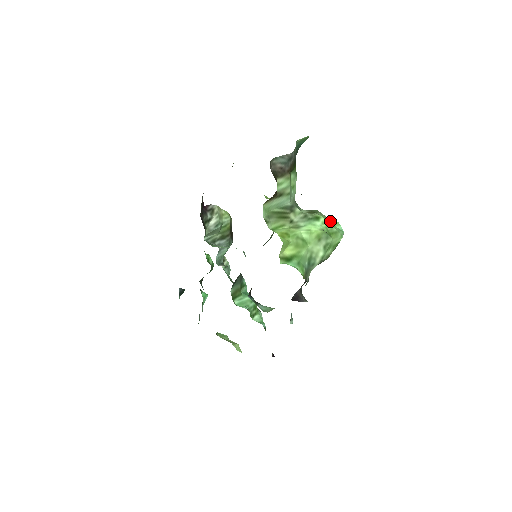
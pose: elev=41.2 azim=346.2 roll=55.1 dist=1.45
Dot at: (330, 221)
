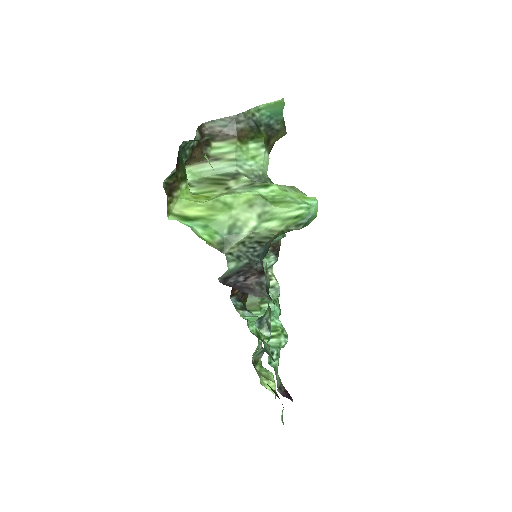
Dot at: (302, 196)
